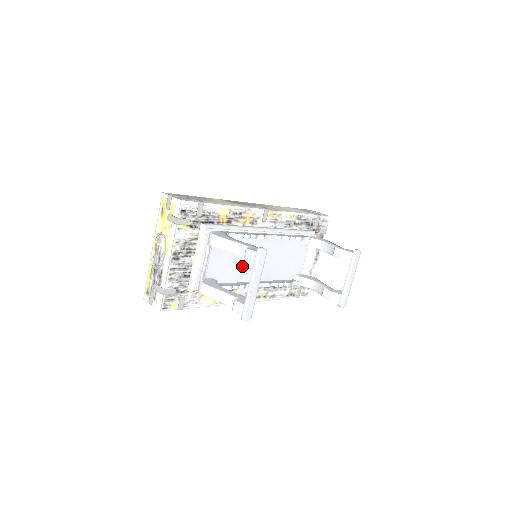
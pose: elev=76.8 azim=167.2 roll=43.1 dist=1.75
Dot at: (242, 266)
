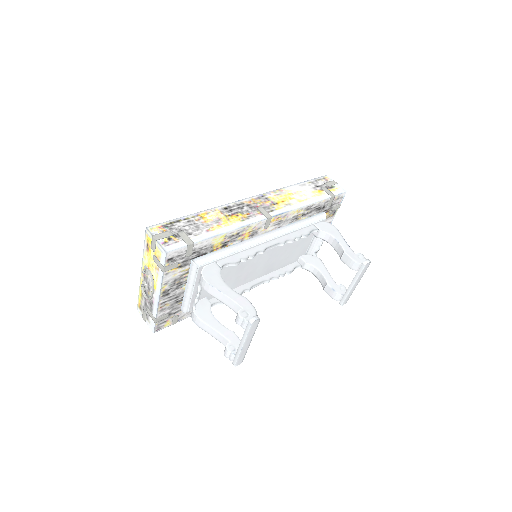
Dot at: (239, 276)
